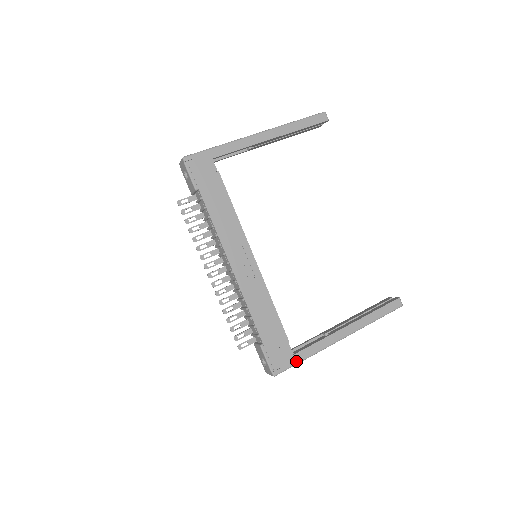
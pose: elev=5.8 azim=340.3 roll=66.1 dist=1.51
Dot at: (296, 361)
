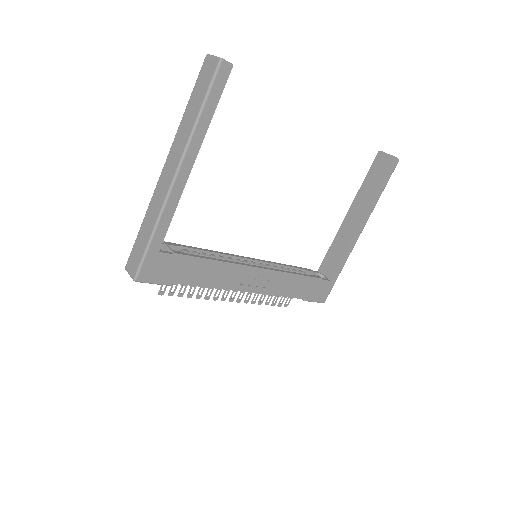
Dot at: (334, 282)
